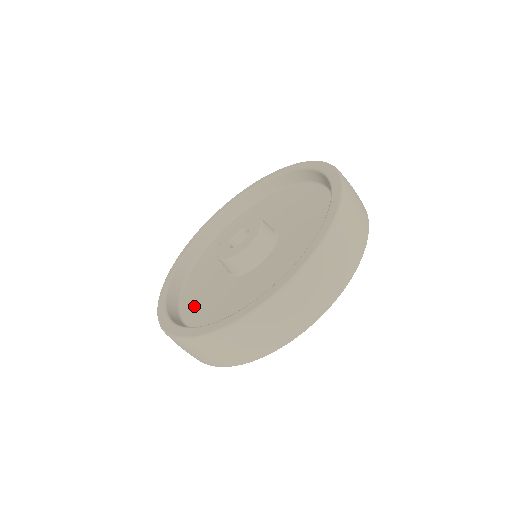
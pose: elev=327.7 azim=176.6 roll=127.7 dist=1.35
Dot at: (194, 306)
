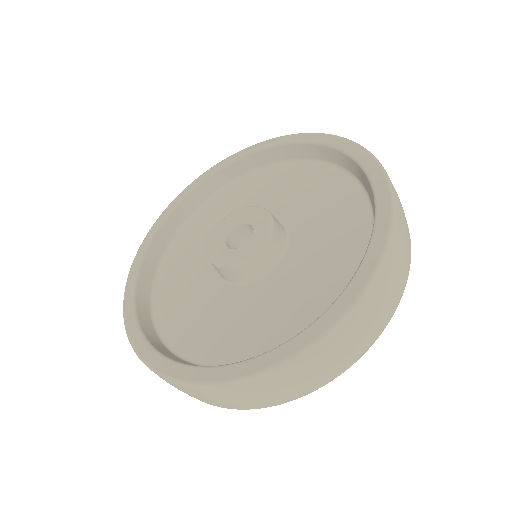
Dot at: (185, 330)
